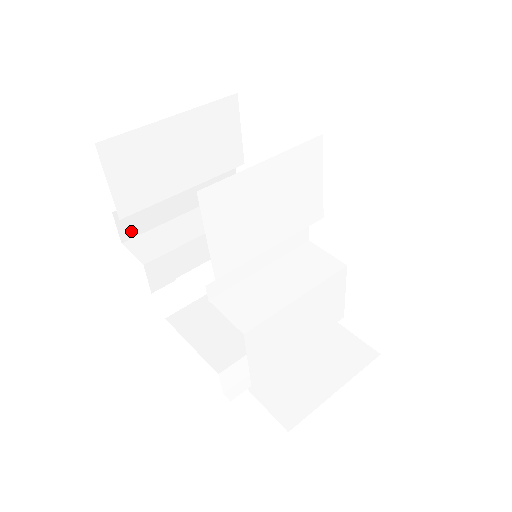
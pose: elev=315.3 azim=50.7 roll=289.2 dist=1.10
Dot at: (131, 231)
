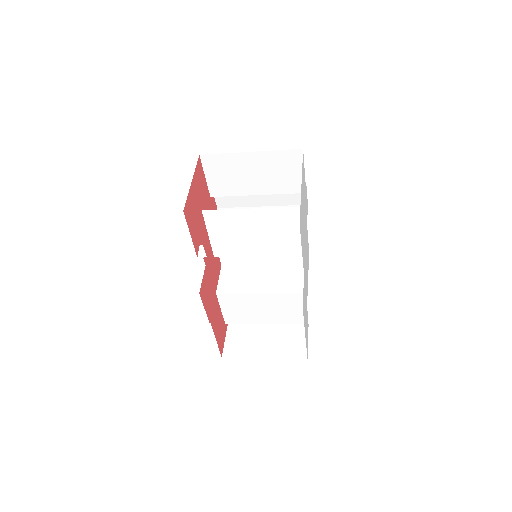
Dot at: (224, 204)
